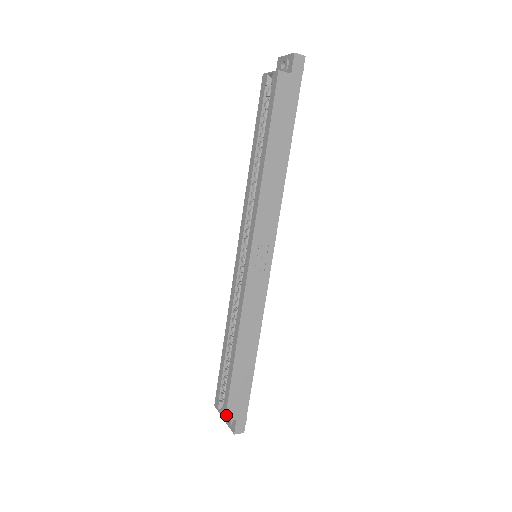
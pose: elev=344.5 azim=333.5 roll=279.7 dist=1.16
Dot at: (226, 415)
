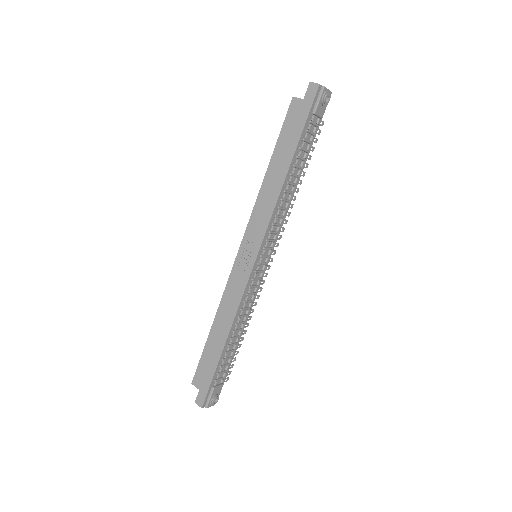
Dot at: (193, 379)
